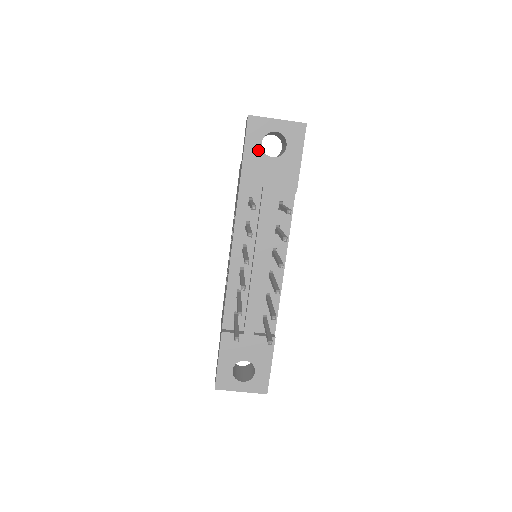
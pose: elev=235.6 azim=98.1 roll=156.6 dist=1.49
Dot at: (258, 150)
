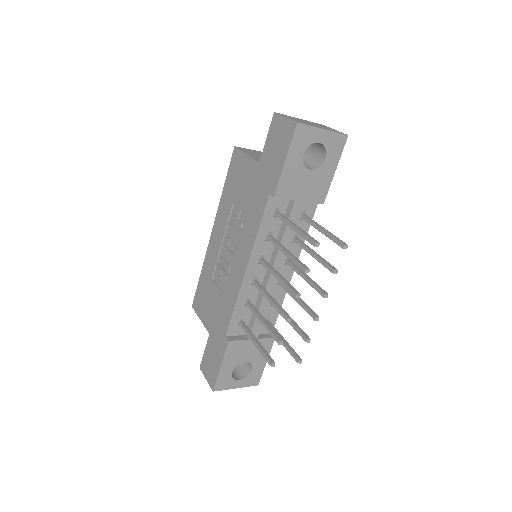
Dot at: (299, 162)
